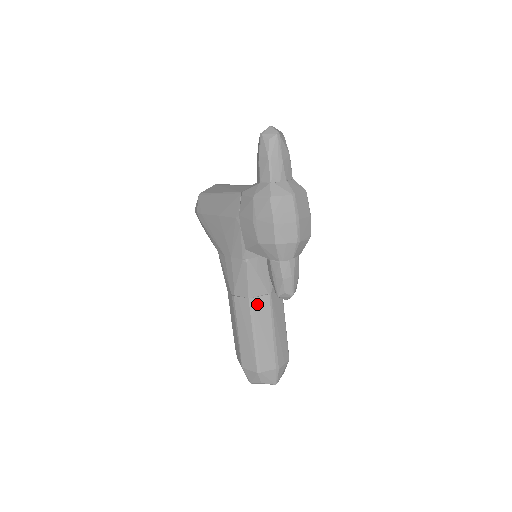
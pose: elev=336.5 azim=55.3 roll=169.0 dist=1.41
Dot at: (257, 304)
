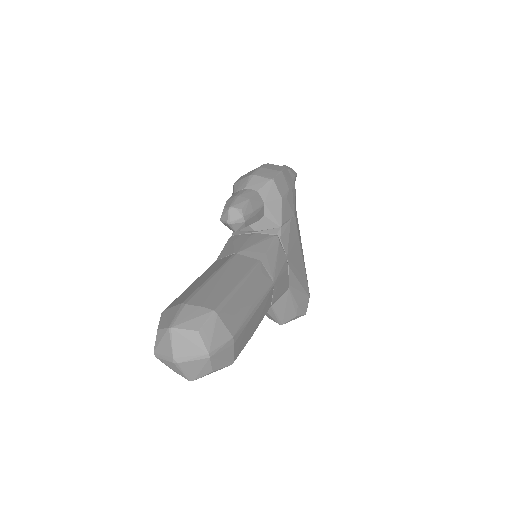
Dot at: (217, 263)
